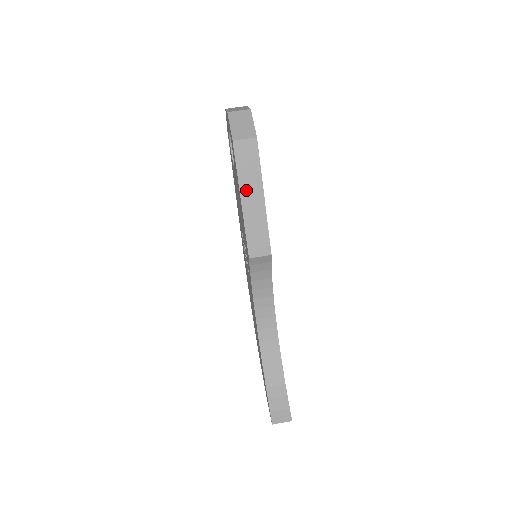
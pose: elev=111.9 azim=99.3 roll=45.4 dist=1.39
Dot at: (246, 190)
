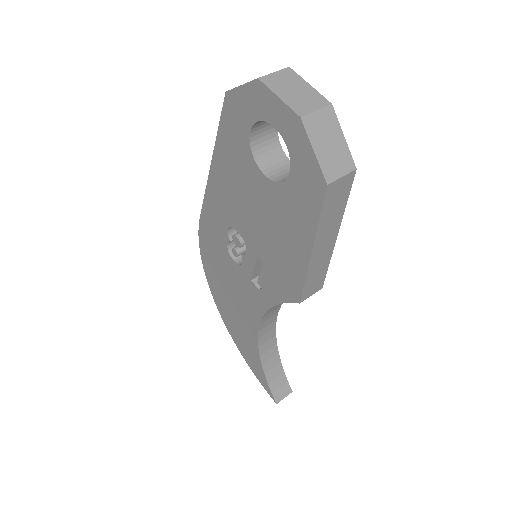
Dot at: (321, 238)
